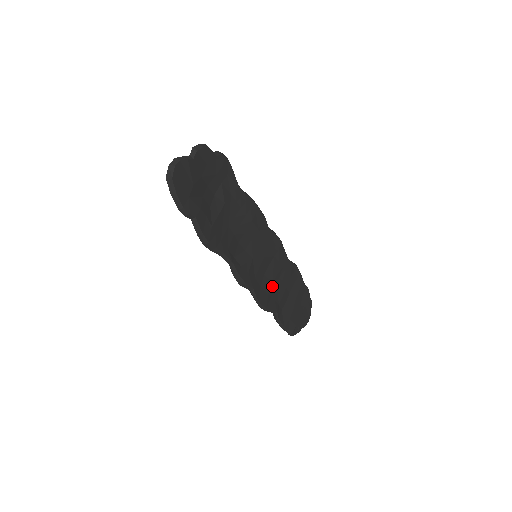
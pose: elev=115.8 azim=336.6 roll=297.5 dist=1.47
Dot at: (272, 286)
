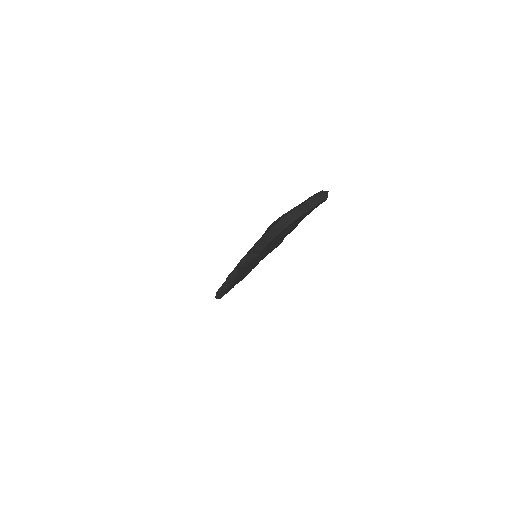
Dot at: (242, 272)
